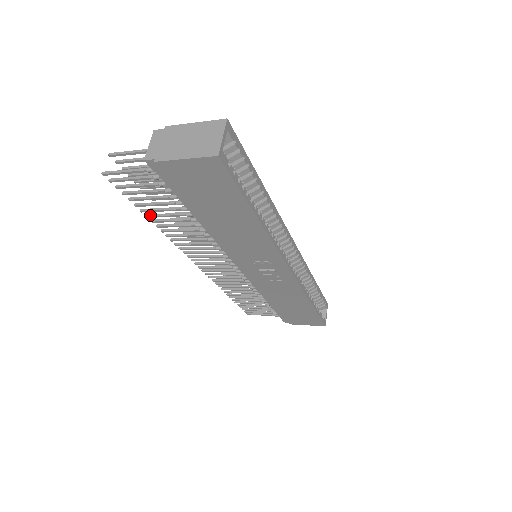
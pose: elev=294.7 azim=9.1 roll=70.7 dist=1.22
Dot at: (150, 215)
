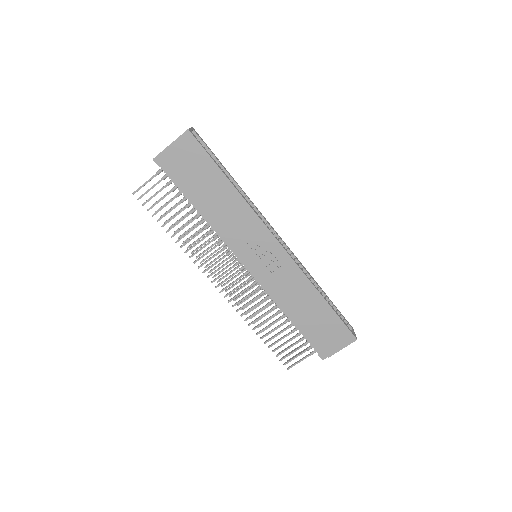
Dot at: (169, 229)
